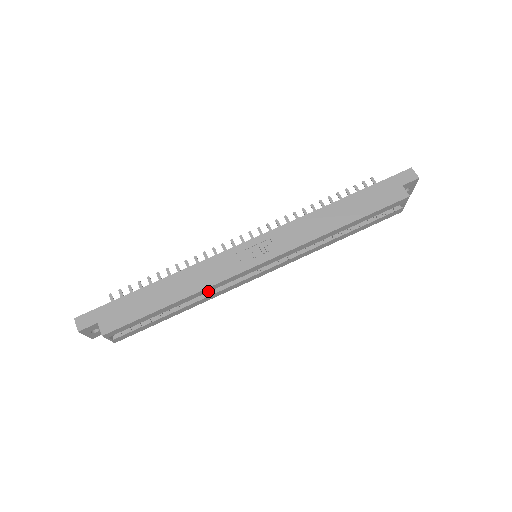
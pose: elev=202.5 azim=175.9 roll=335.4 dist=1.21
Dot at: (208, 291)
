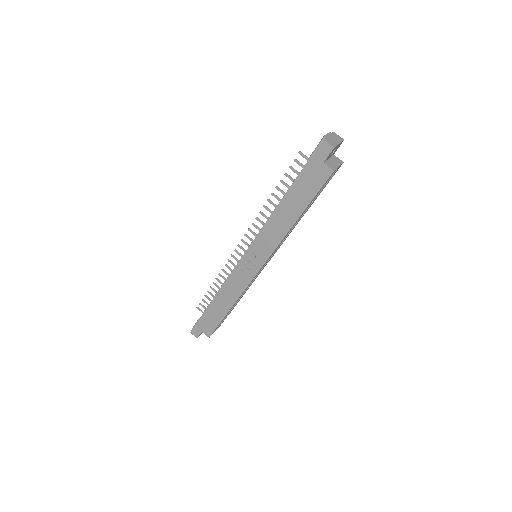
Dot at: occluded
